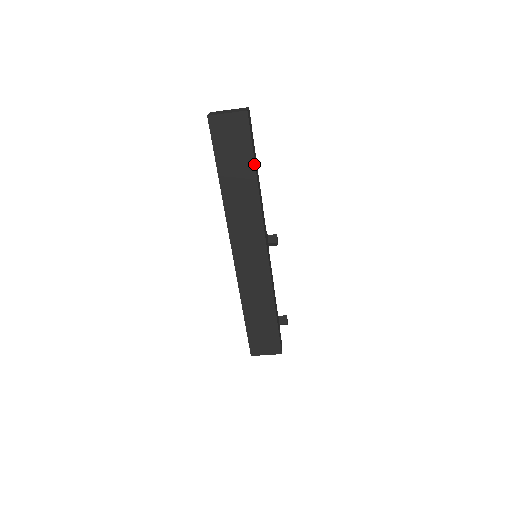
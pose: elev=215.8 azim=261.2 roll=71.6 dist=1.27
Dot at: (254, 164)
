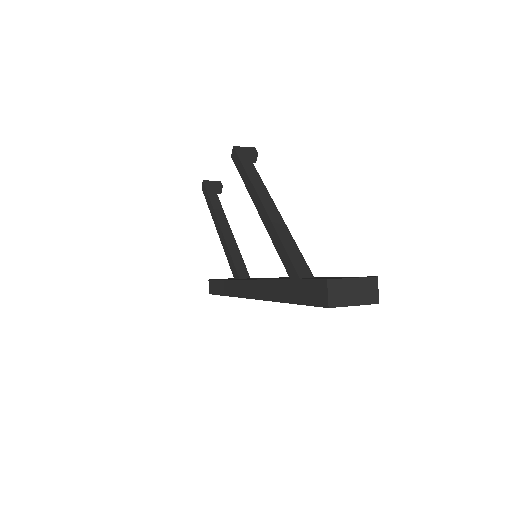
Dot at: occluded
